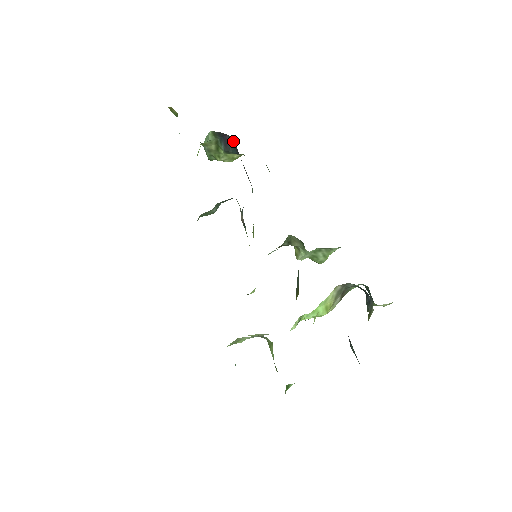
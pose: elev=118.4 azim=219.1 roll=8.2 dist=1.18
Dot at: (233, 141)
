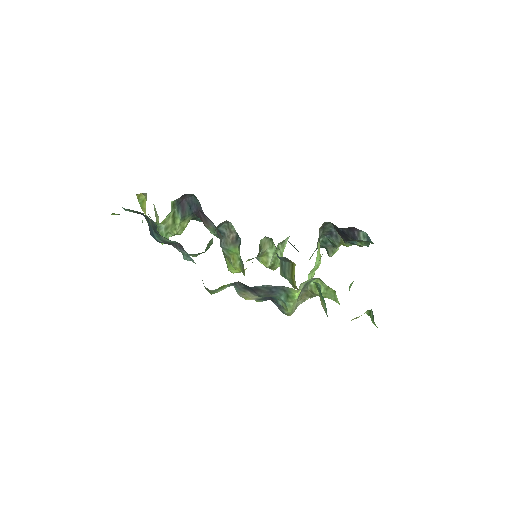
Dot at: (192, 198)
